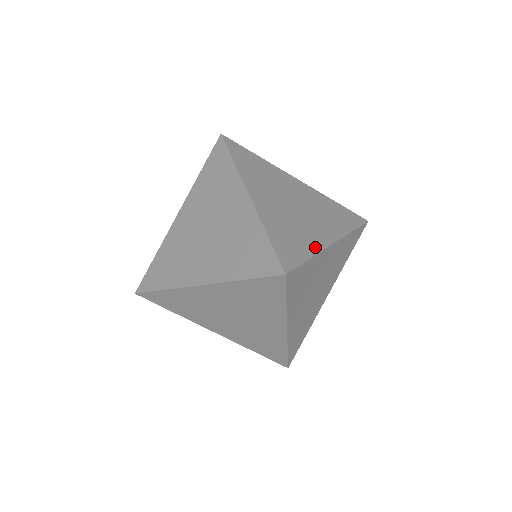
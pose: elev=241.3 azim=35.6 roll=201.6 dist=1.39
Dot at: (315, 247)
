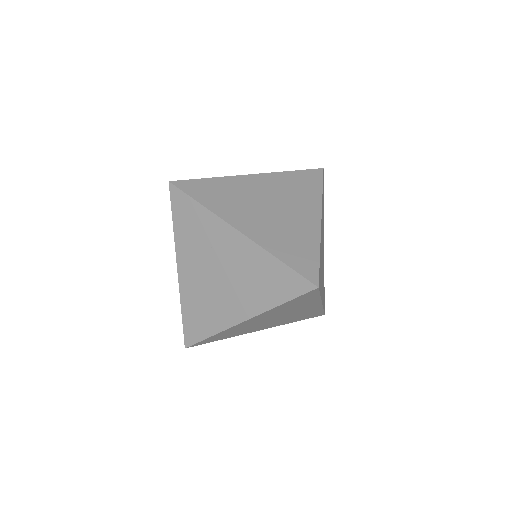
Dot at: (321, 293)
